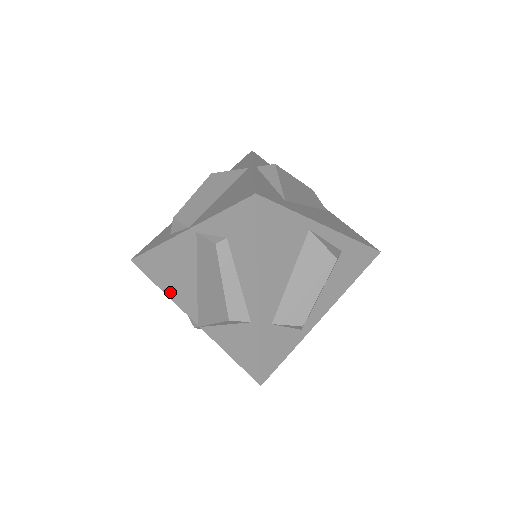
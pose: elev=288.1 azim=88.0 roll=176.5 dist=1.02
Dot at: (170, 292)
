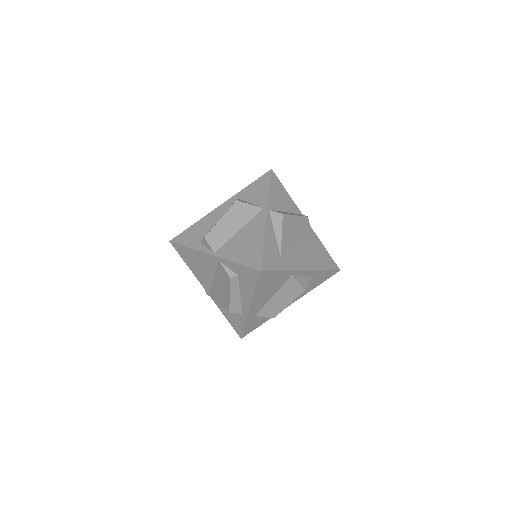
Dot at: (194, 272)
